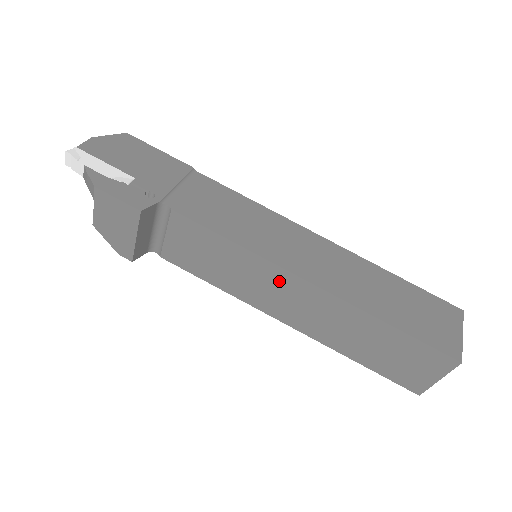
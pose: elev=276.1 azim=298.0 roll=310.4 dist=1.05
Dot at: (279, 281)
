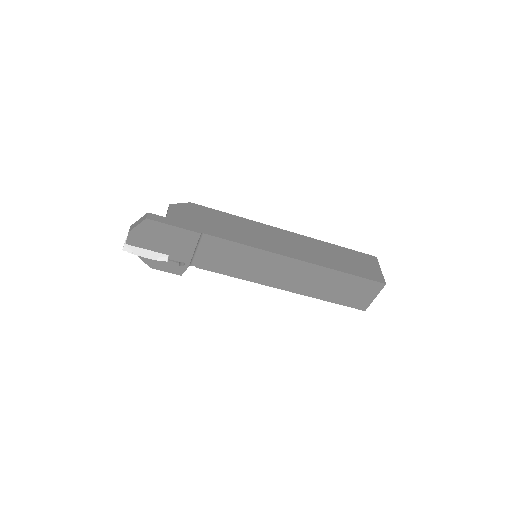
Dot at: occluded
